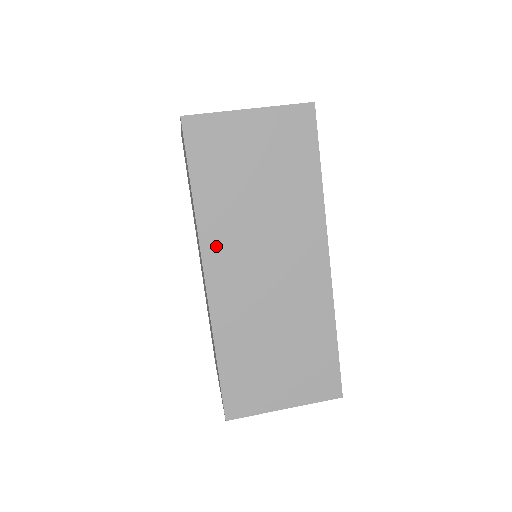
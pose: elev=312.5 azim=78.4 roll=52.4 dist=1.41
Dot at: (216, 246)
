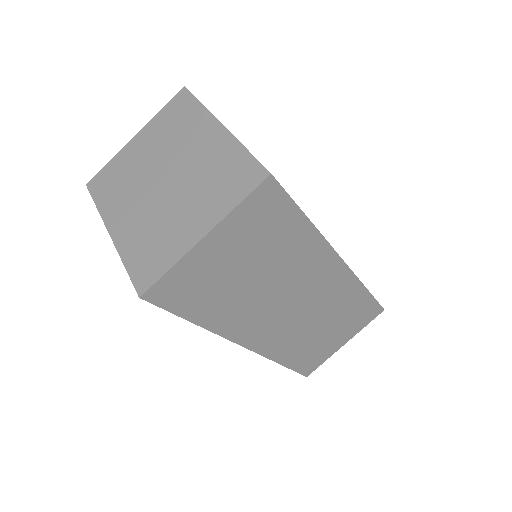
Dot at: (242, 330)
